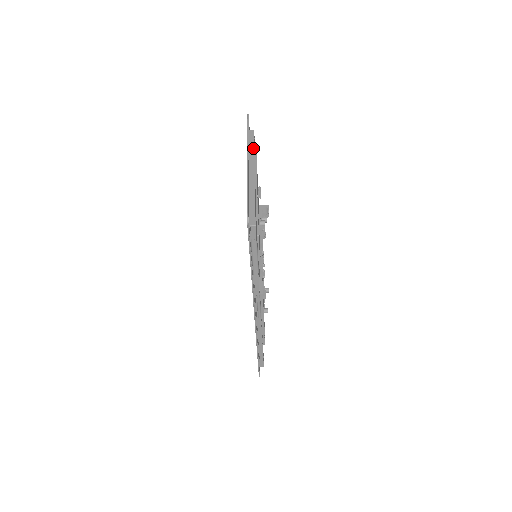
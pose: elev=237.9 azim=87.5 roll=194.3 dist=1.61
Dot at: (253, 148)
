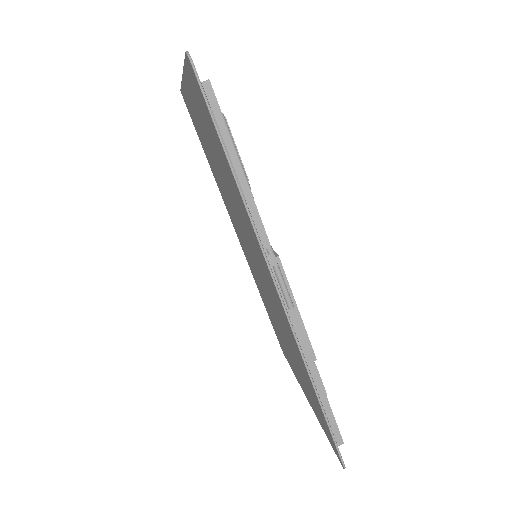
Dot at: occluded
